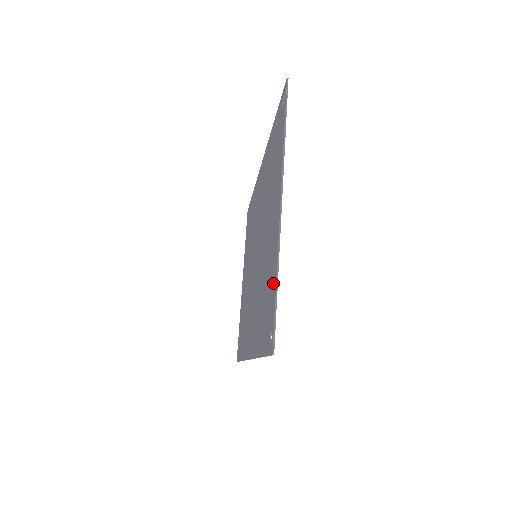
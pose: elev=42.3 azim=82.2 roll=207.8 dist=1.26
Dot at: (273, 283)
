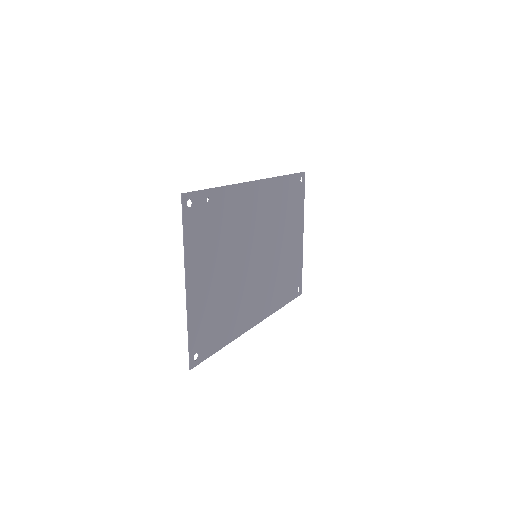
Dot at: (194, 327)
